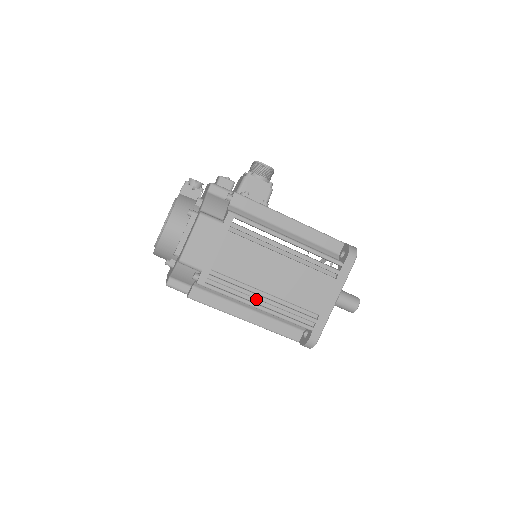
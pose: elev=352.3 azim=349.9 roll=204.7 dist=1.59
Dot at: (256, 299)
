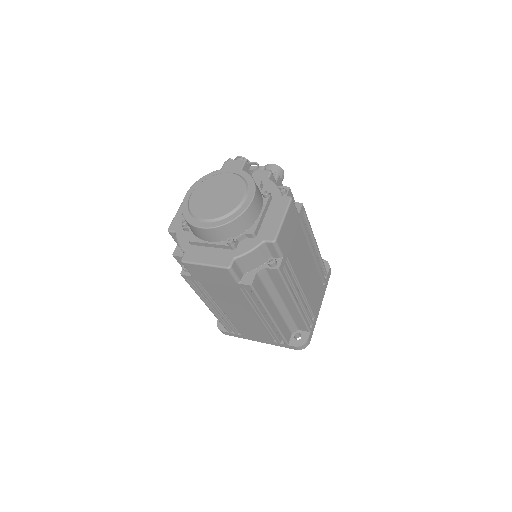
Dot at: (295, 295)
